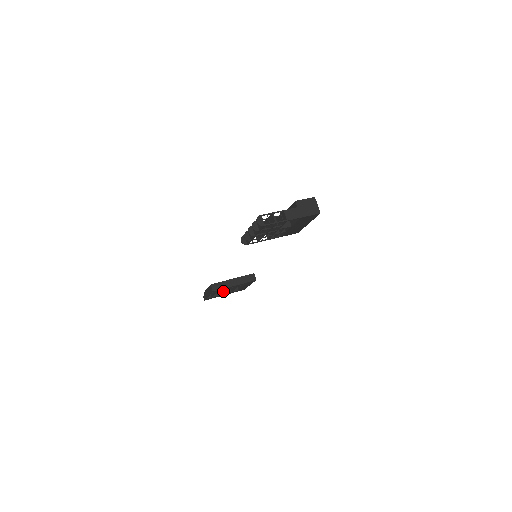
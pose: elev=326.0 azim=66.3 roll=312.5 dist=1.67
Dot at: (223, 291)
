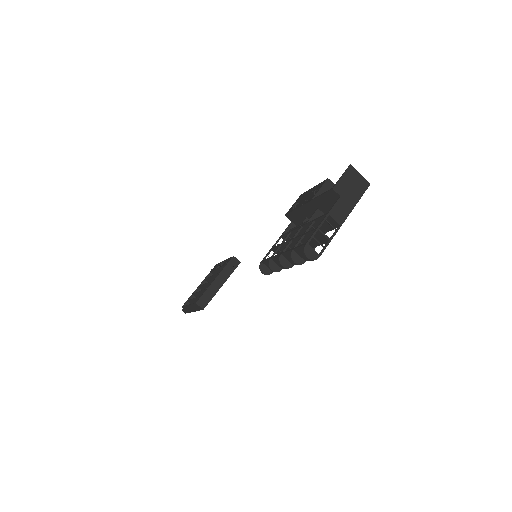
Dot at: occluded
